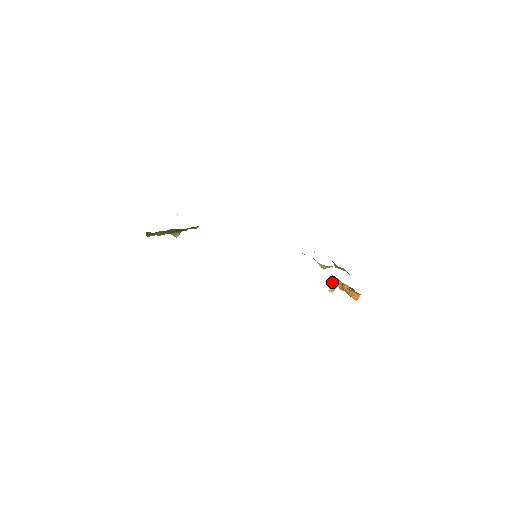
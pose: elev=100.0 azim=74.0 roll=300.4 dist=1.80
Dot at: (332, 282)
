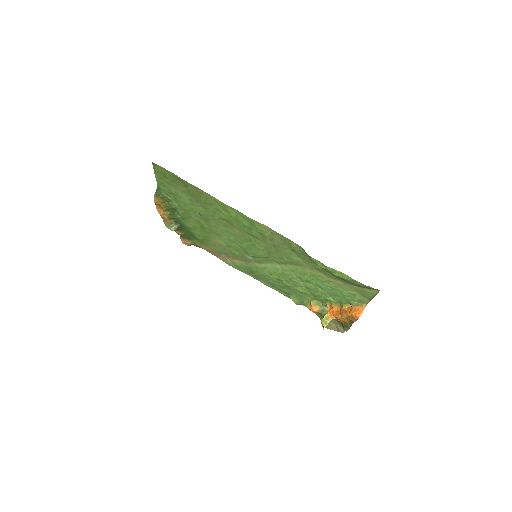
Dot at: (327, 313)
